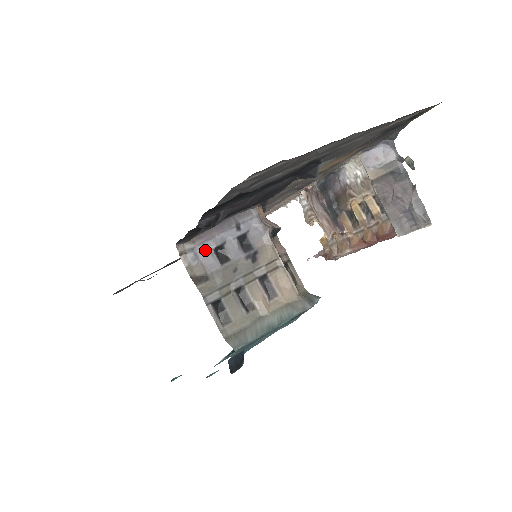
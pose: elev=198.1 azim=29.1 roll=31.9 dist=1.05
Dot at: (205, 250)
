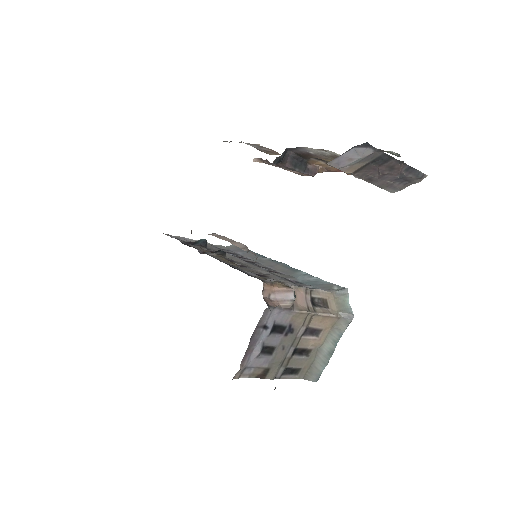
Dot at: (254, 360)
